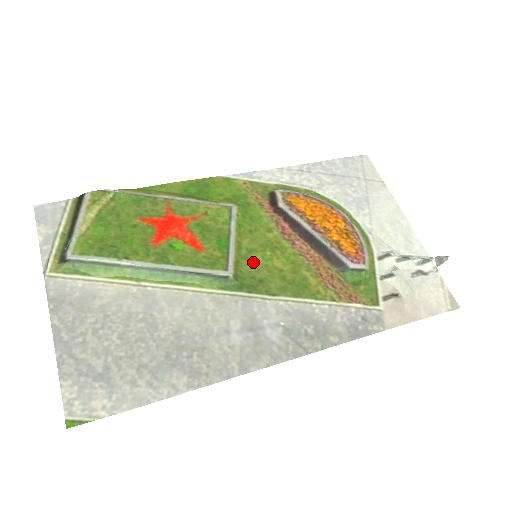
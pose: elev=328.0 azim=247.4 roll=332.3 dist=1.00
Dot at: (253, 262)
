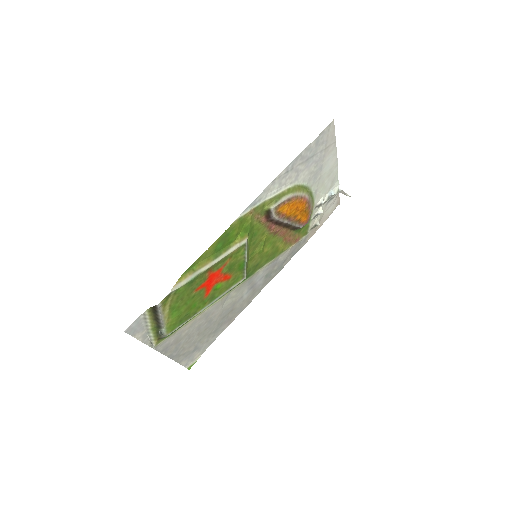
Dot at: (254, 259)
